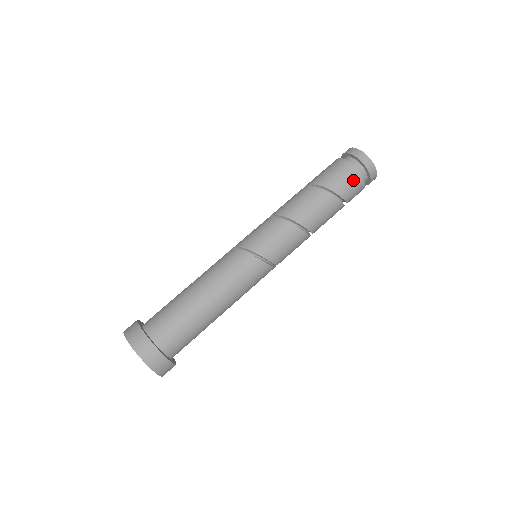
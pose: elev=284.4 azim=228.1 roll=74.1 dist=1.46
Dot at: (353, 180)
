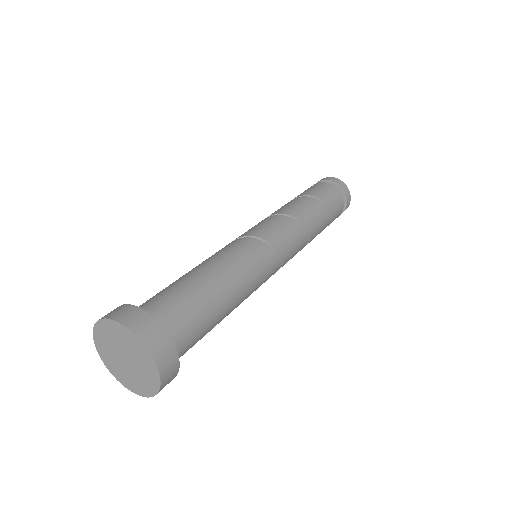
Dot at: (335, 195)
